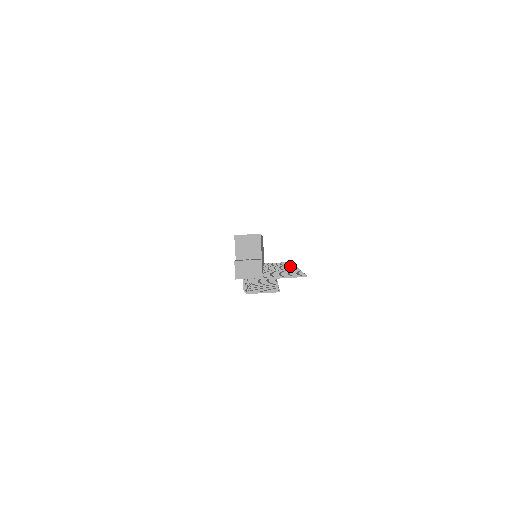
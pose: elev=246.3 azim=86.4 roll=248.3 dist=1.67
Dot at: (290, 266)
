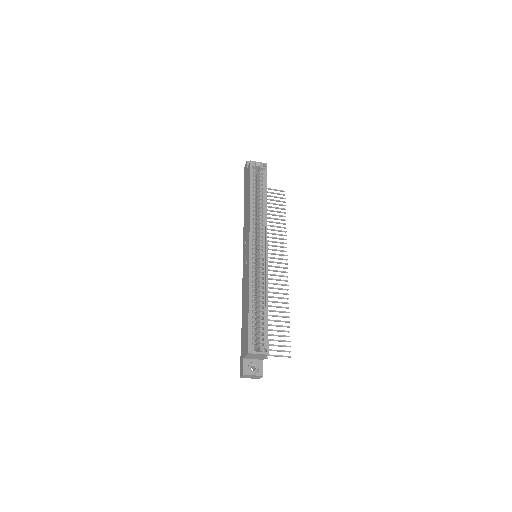
Dot at: (282, 251)
